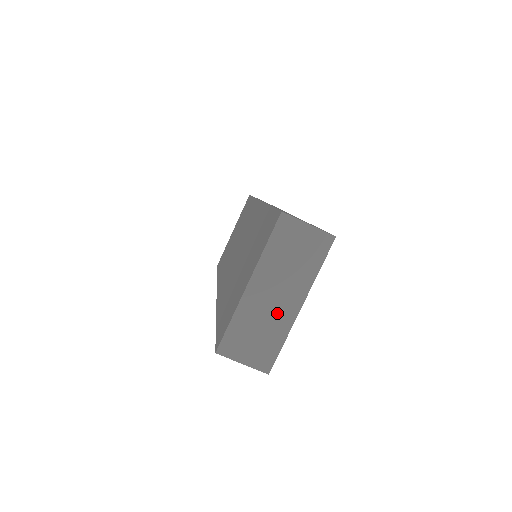
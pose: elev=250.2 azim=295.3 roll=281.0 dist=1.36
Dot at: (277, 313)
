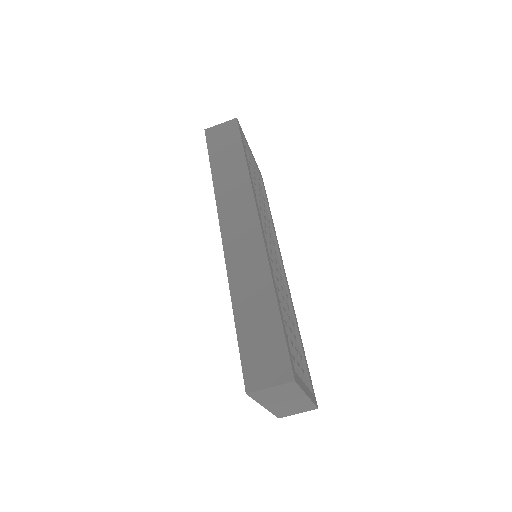
Dot at: (295, 403)
